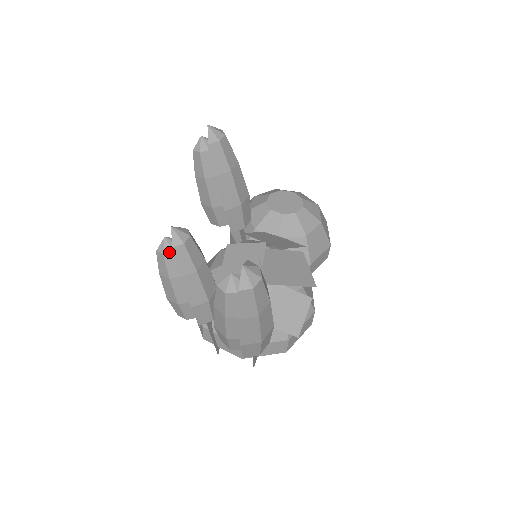
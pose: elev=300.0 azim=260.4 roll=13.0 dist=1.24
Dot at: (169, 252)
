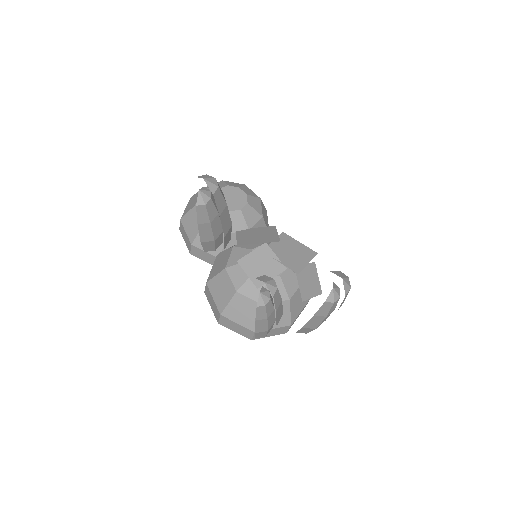
Dot at: (268, 301)
